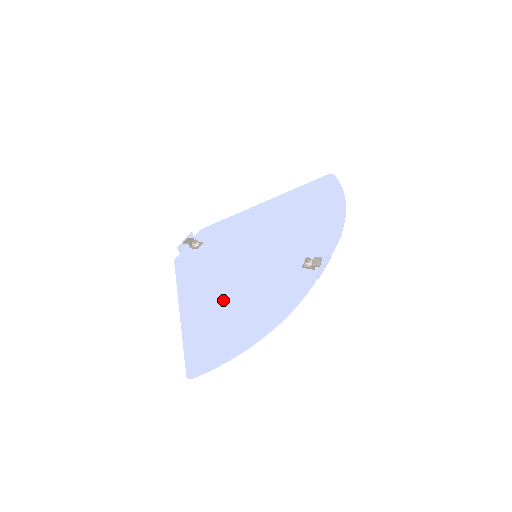
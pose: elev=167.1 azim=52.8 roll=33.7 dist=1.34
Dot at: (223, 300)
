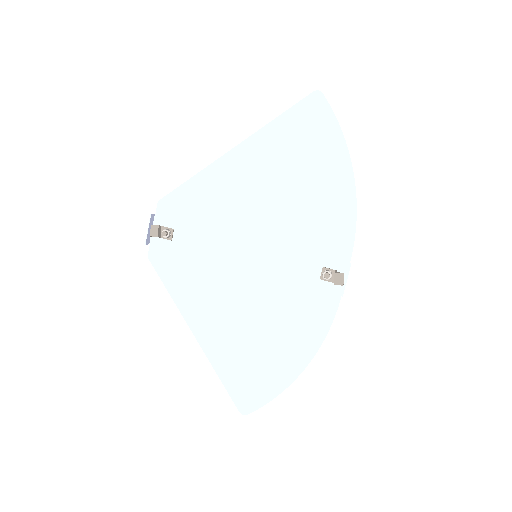
Dot at: (240, 323)
